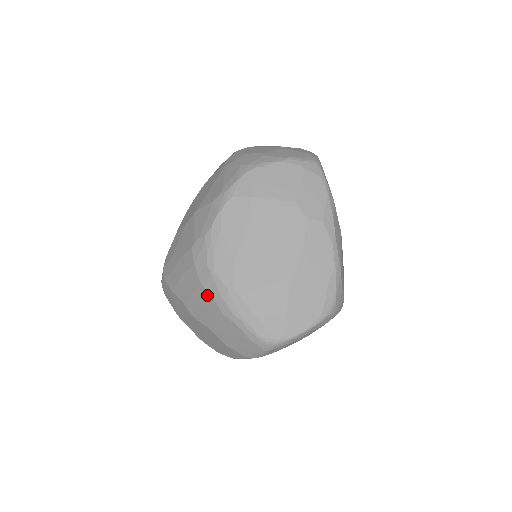
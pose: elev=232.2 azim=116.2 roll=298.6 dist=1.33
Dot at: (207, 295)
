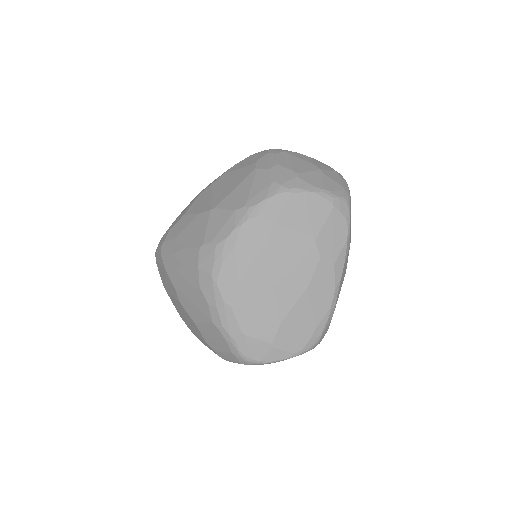
Dot at: (202, 299)
